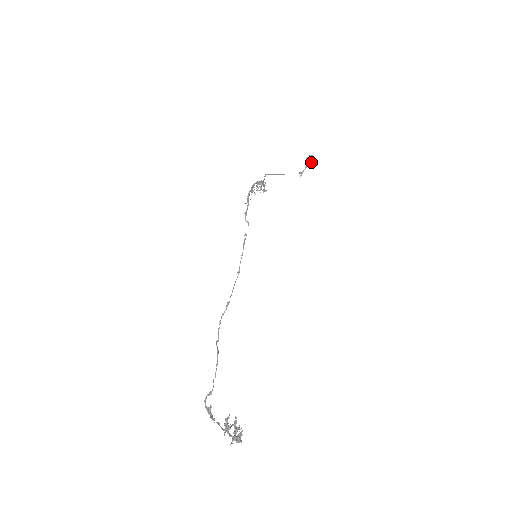
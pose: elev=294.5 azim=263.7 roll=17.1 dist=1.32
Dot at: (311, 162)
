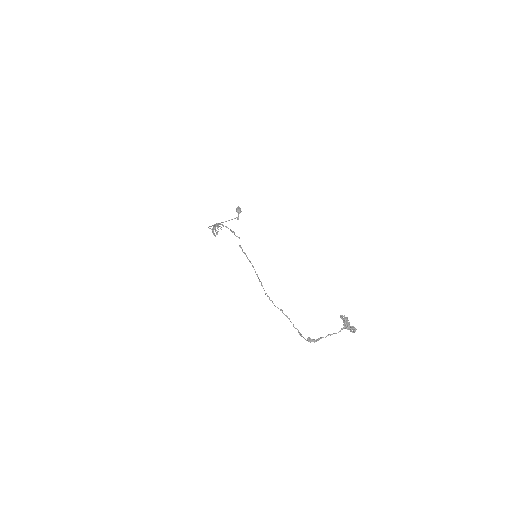
Dot at: (240, 211)
